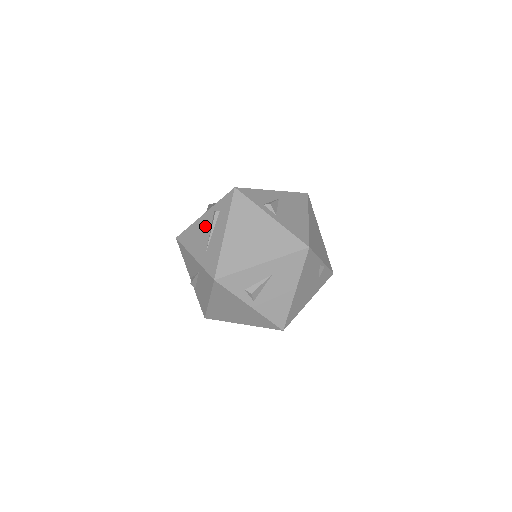
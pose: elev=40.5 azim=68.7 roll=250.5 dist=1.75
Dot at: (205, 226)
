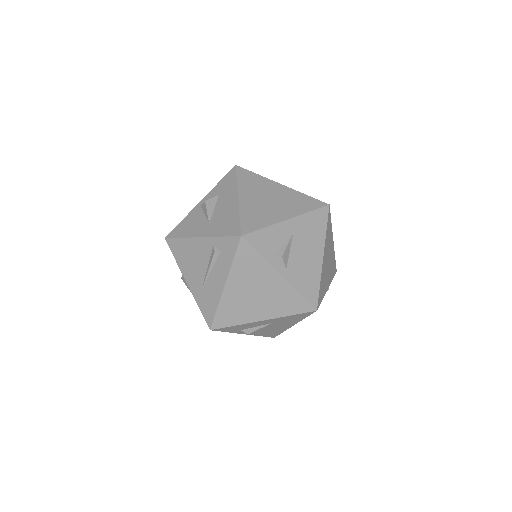
Dot at: (201, 256)
